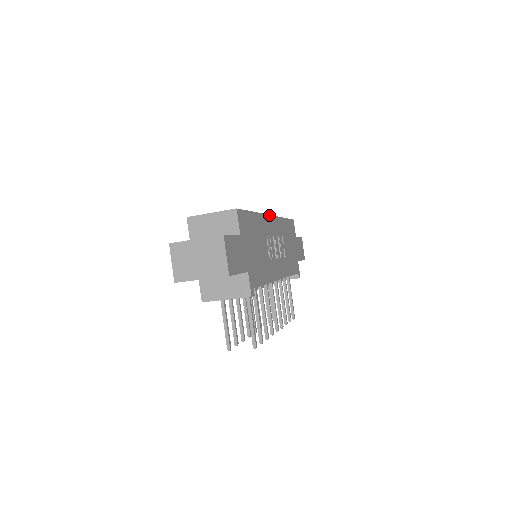
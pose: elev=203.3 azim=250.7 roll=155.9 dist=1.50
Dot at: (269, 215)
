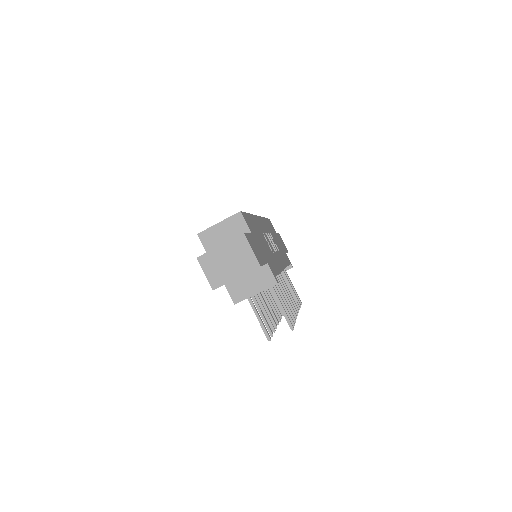
Dot at: (257, 216)
